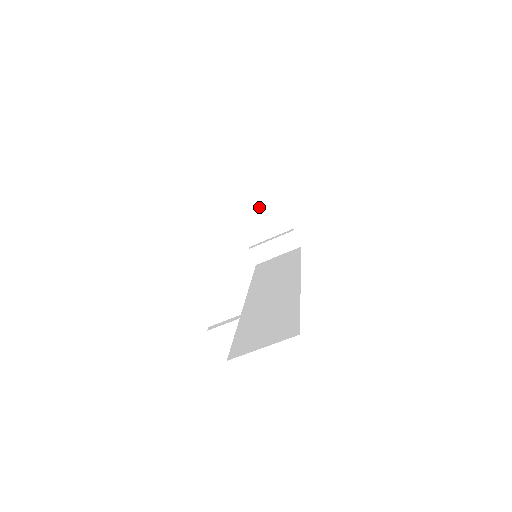
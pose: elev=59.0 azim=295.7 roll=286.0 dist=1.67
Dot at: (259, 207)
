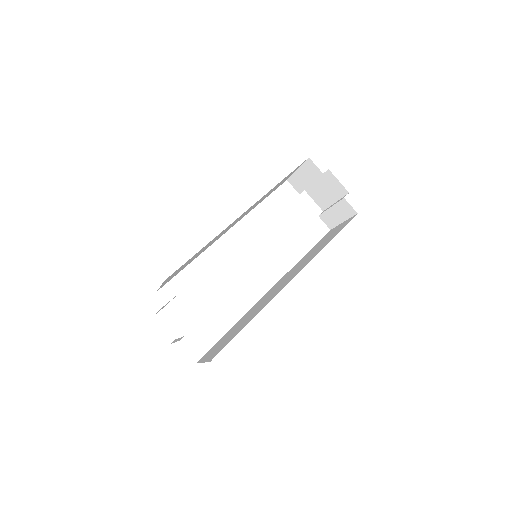
Dot at: (307, 177)
